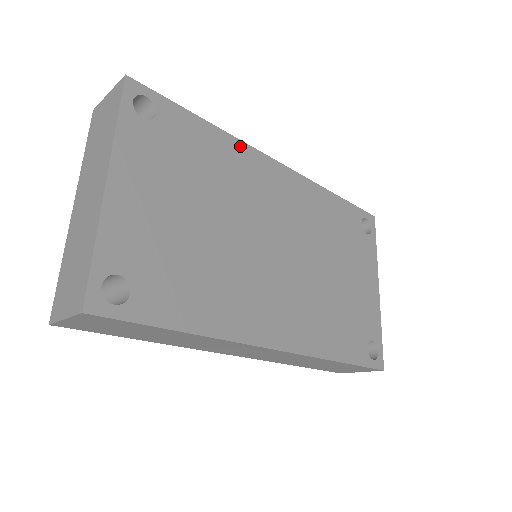
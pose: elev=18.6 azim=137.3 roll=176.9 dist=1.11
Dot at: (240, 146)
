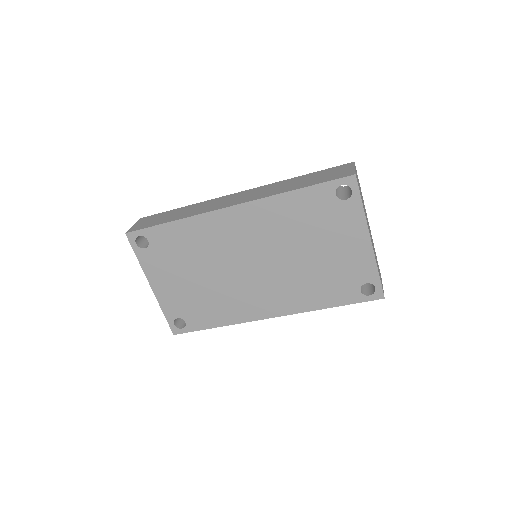
Dot at: (198, 219)
